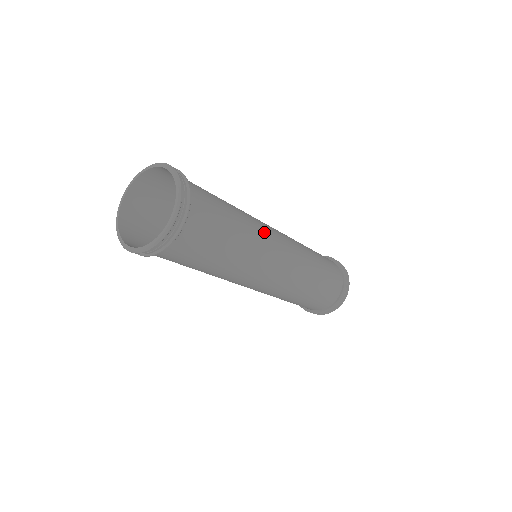
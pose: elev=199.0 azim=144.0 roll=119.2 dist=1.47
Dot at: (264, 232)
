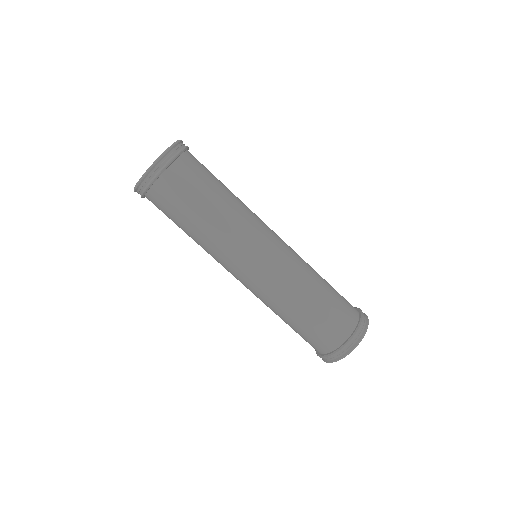
Dot at: (256, 215)
